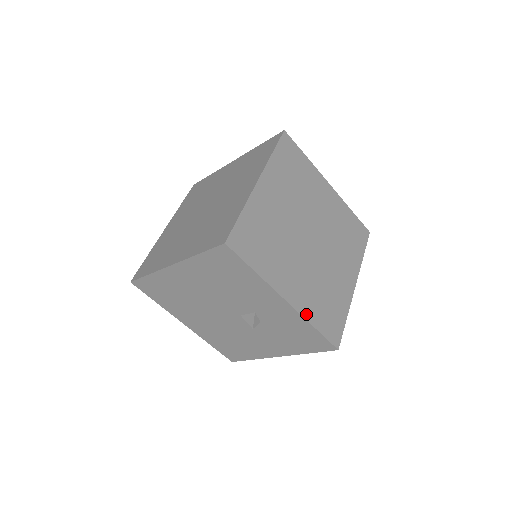
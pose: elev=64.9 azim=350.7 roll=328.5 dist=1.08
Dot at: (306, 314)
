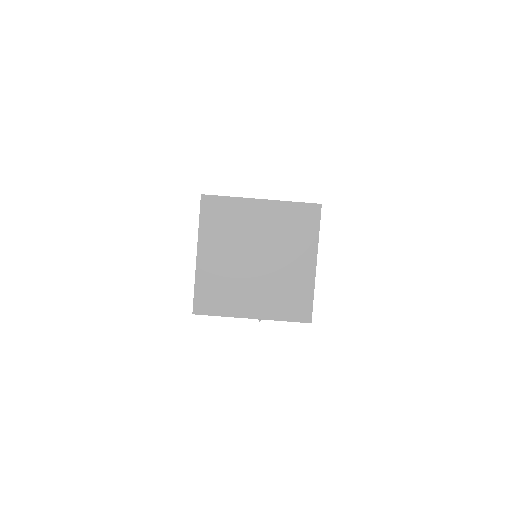
Dot at: (272, 317)
